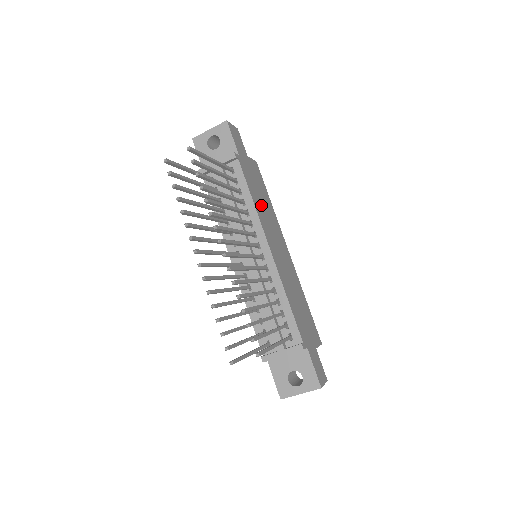
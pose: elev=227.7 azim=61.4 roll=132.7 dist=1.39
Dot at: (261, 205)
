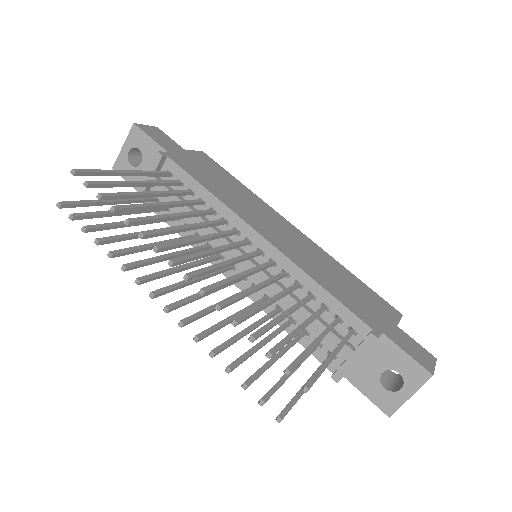
Dot at: (228, 193)
